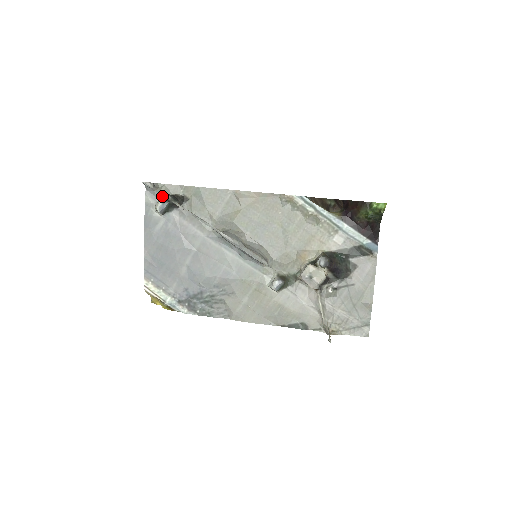
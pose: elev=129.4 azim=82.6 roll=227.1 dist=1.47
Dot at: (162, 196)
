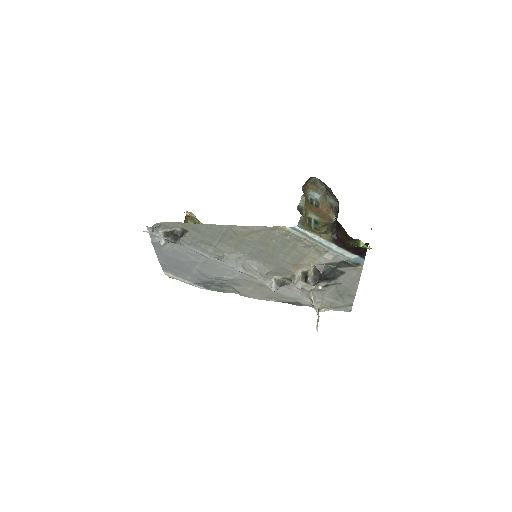
Dot at: (163, 230)
